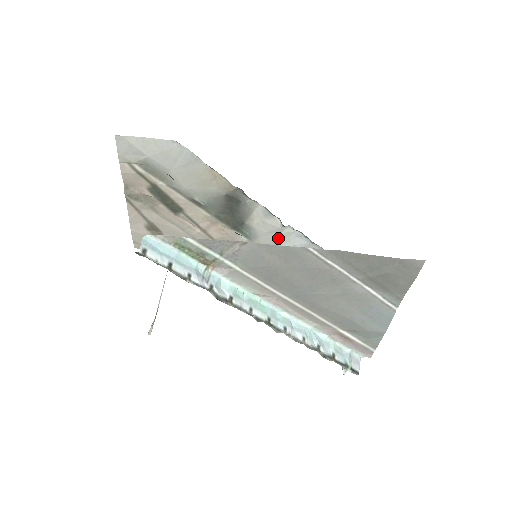
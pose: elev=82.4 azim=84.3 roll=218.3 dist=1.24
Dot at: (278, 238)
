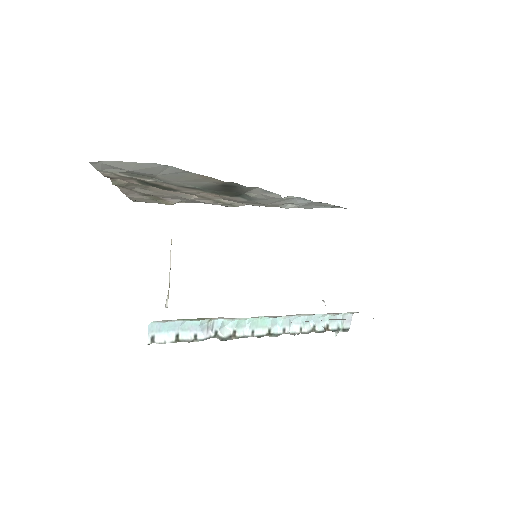
Dot at: (279, 200)
